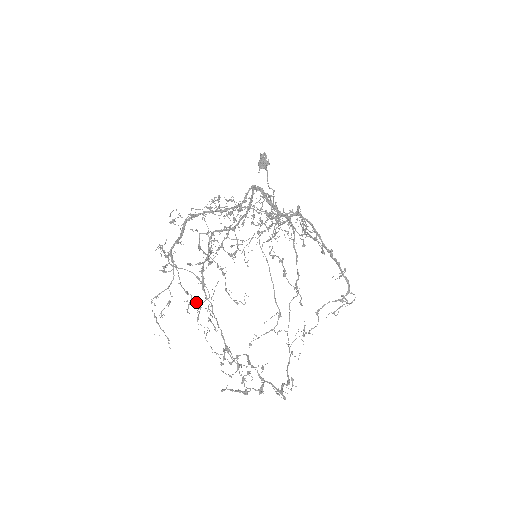
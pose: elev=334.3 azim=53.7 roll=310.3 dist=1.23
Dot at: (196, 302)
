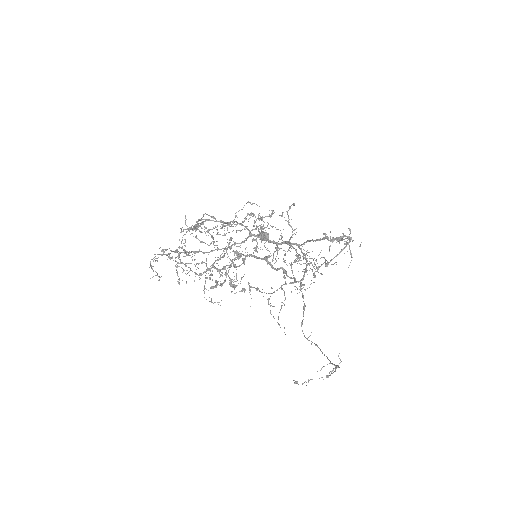
Dot at: (195, 274)
